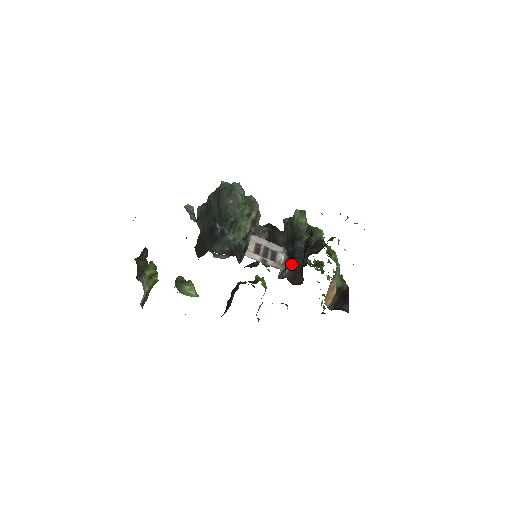
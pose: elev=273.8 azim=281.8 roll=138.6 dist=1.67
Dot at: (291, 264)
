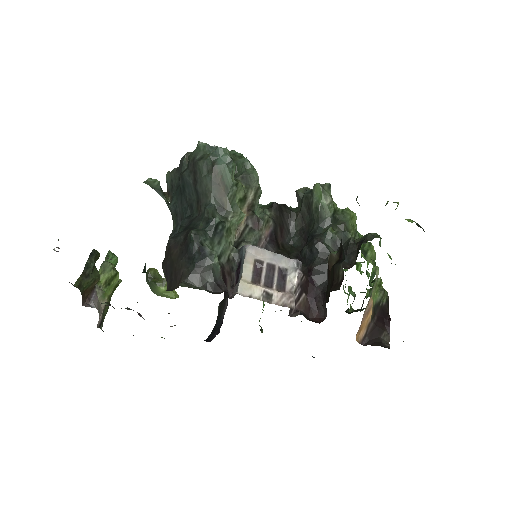
Dot at: (308, 284)
